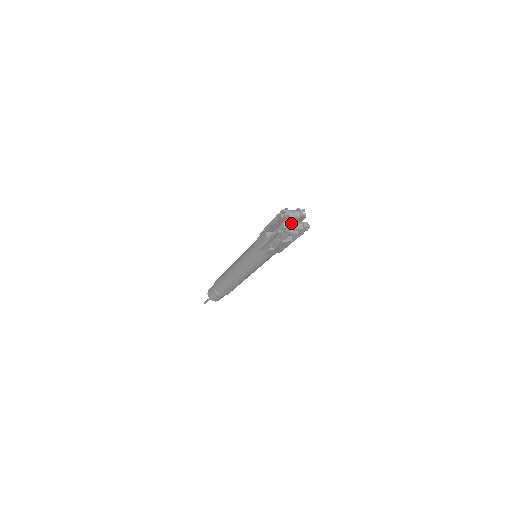
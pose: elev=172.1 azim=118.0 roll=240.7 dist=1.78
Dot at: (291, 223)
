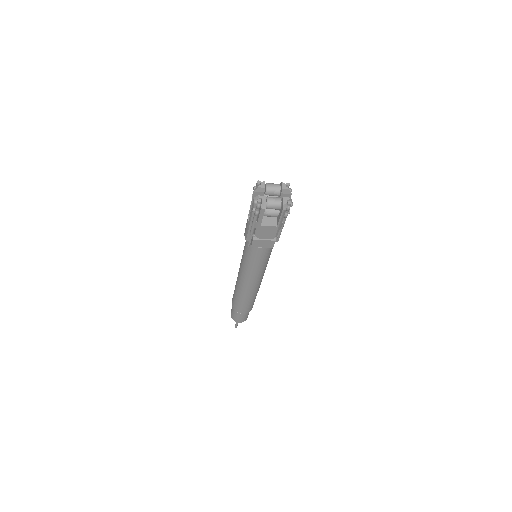
Dot at: (264, 197)
